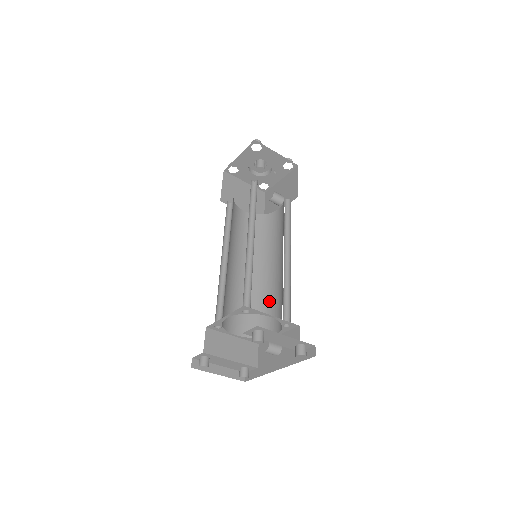
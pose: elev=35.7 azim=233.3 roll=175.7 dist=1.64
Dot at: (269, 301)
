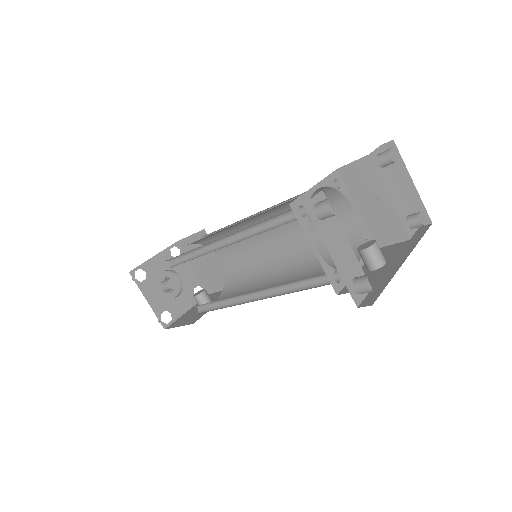
Dot at: occluded
